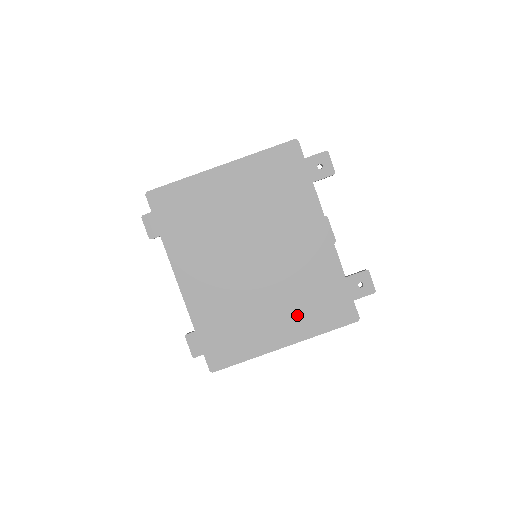
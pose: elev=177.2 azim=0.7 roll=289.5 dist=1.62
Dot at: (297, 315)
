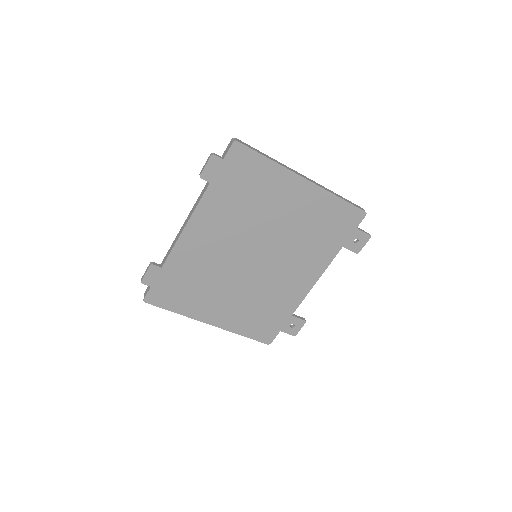
Dot at: (239, 313)
